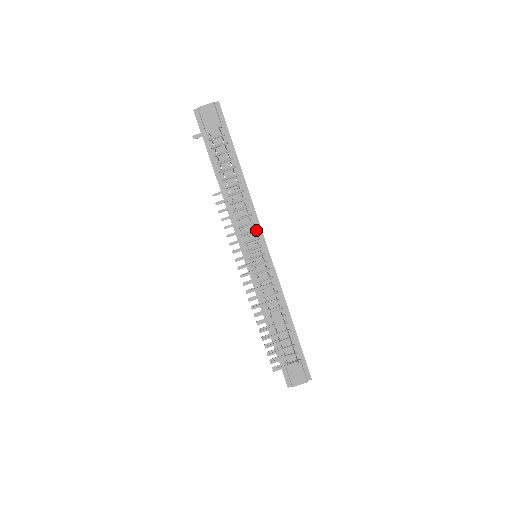
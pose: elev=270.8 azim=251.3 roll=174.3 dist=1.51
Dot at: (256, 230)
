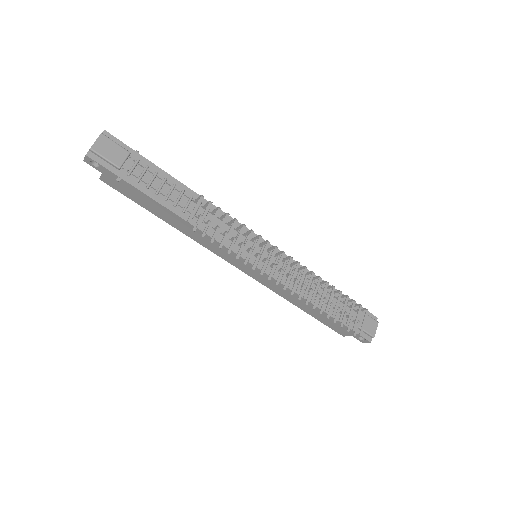
Dot at: occluded
